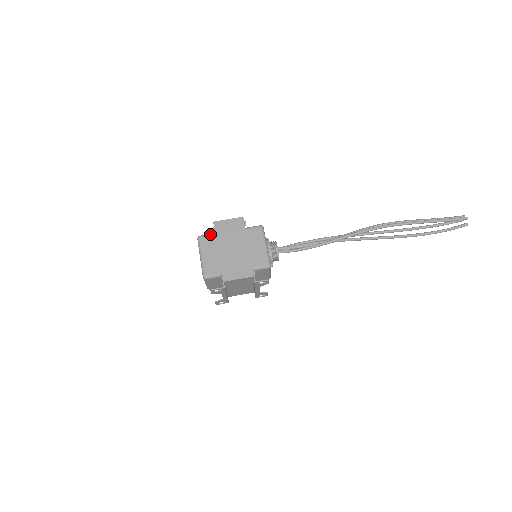
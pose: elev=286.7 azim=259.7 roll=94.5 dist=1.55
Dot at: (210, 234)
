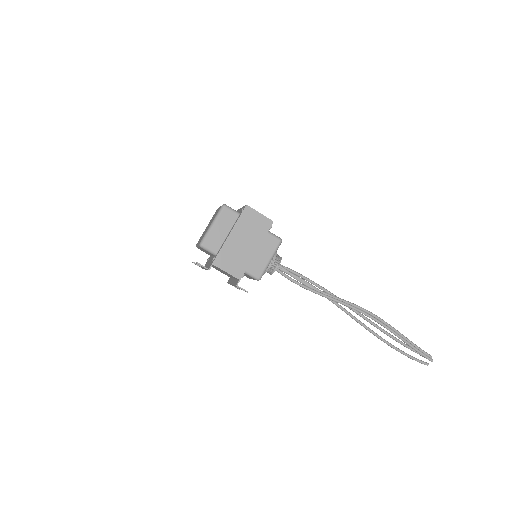
Dot at: (235, 211)
